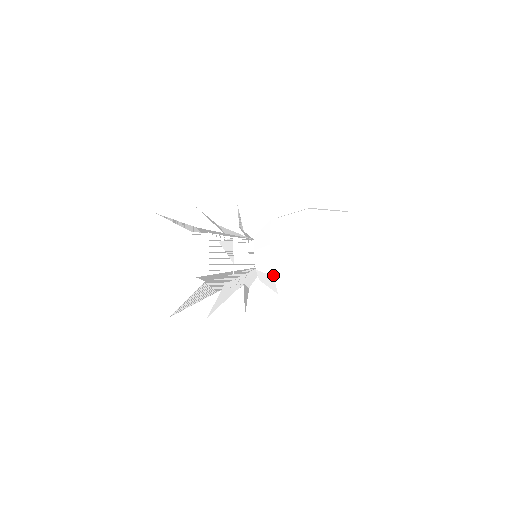
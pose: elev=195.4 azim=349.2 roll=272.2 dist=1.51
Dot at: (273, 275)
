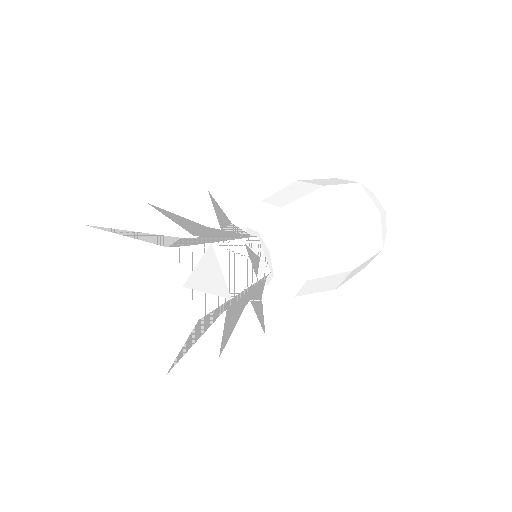
Dot at: (306, 279)
